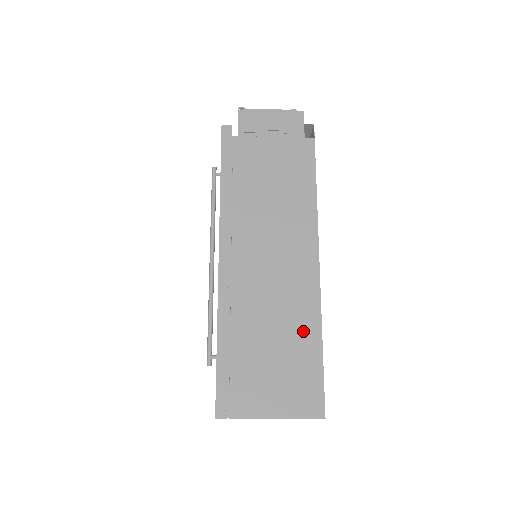
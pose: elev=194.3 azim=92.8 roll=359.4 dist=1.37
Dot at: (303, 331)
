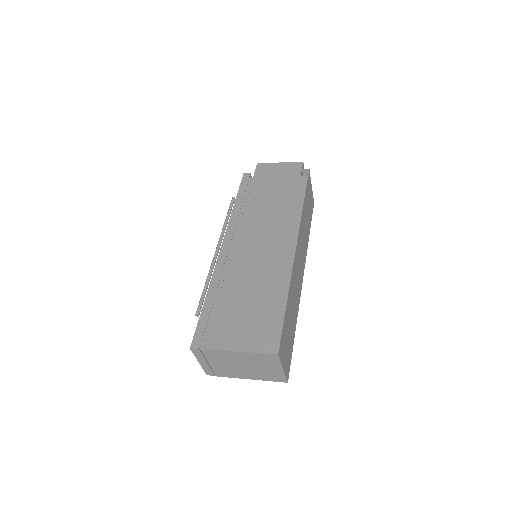
Dot at: (273, 292)
